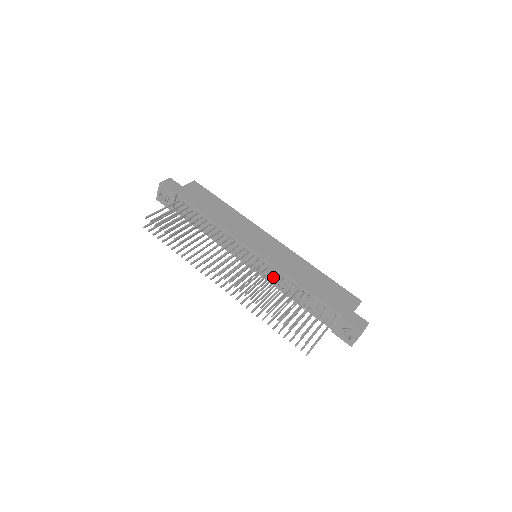
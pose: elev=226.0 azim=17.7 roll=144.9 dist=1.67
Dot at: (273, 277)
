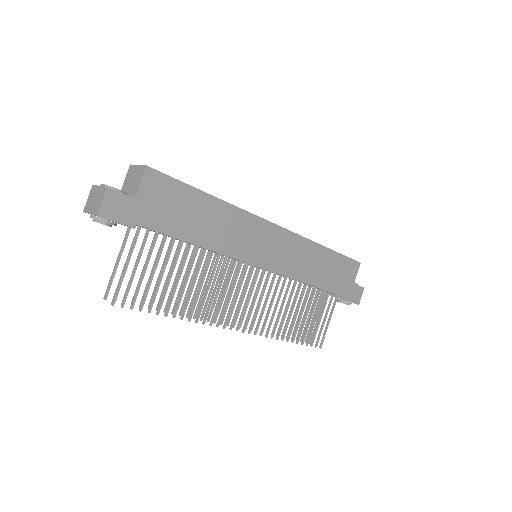
Dot at: (282, 289)
